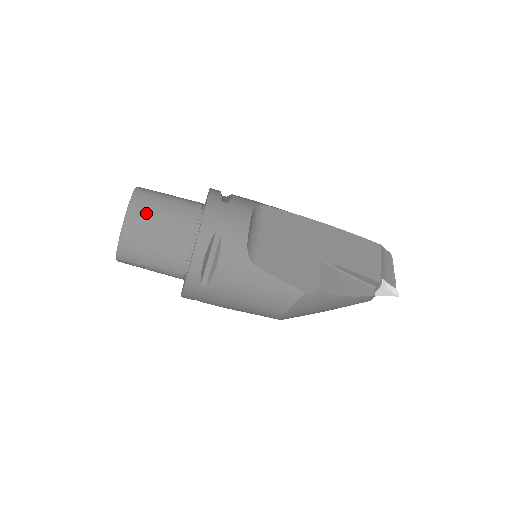
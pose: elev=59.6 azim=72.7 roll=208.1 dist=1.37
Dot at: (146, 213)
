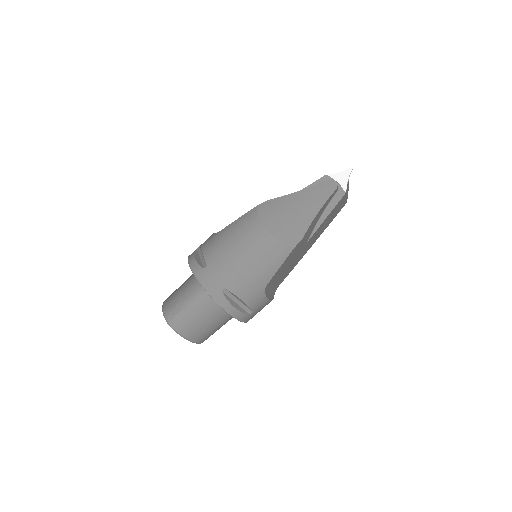
Dot at: occluded
